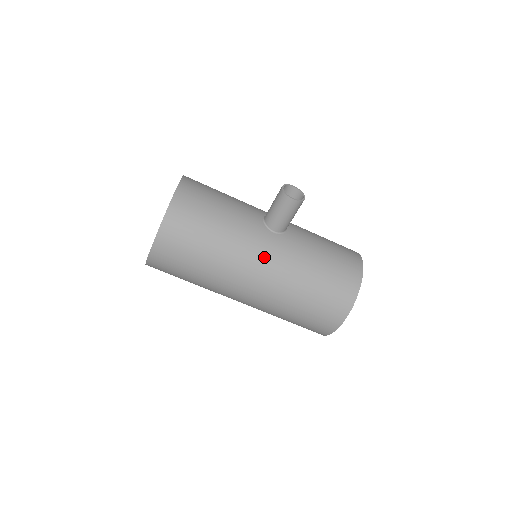
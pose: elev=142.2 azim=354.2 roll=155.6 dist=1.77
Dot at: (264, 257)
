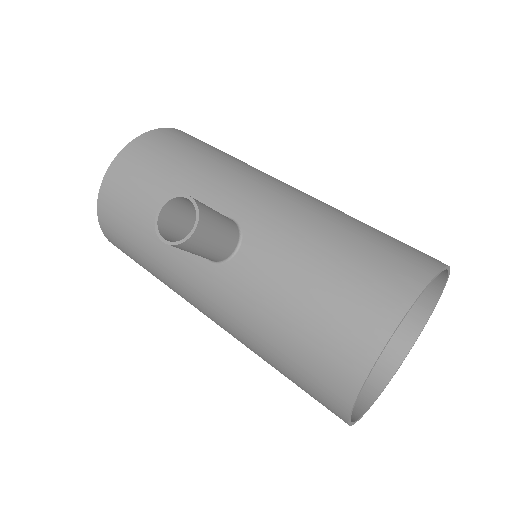
Dot at: (200, 299)
